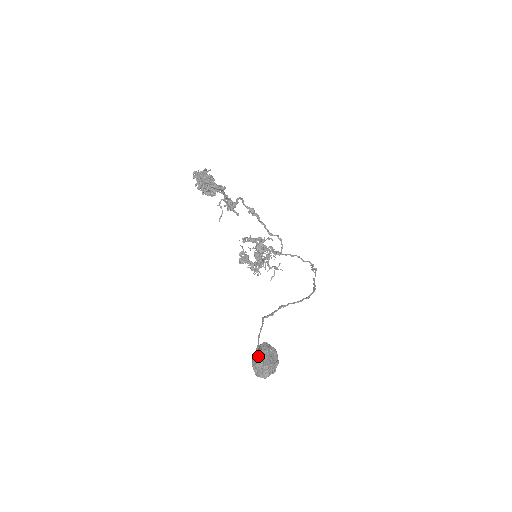
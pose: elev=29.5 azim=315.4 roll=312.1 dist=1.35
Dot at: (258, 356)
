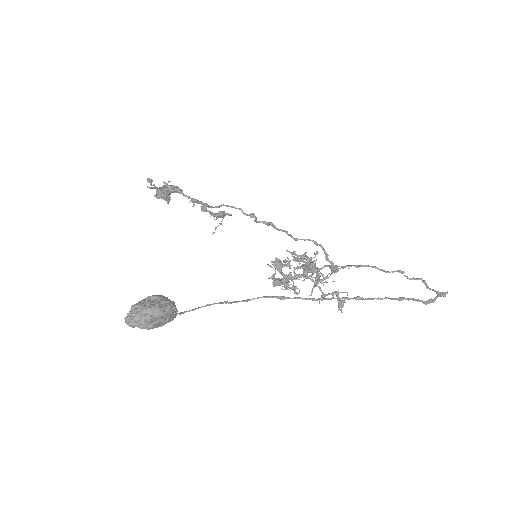
Dot at: occluded
